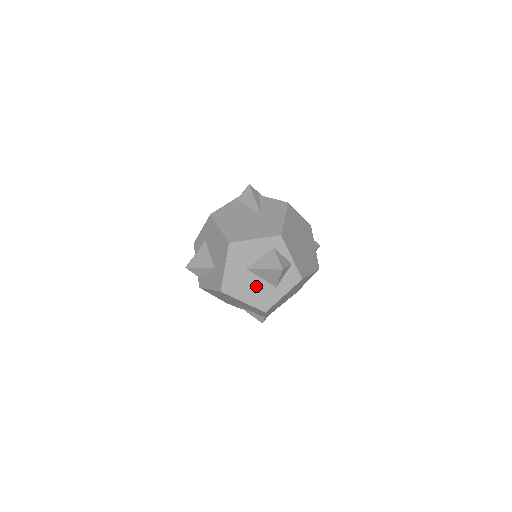
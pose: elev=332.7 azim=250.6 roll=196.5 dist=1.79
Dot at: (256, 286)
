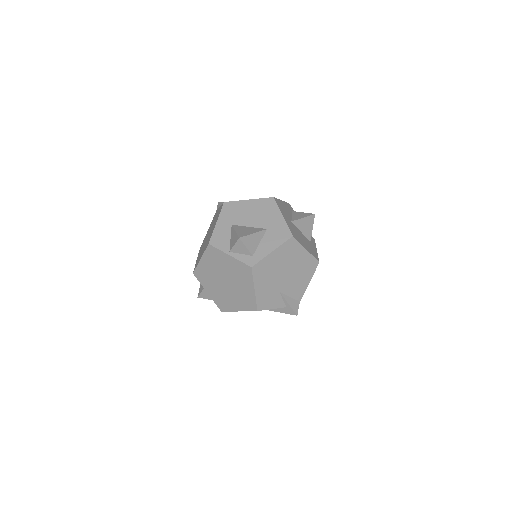
Dot at: (303, 238)
